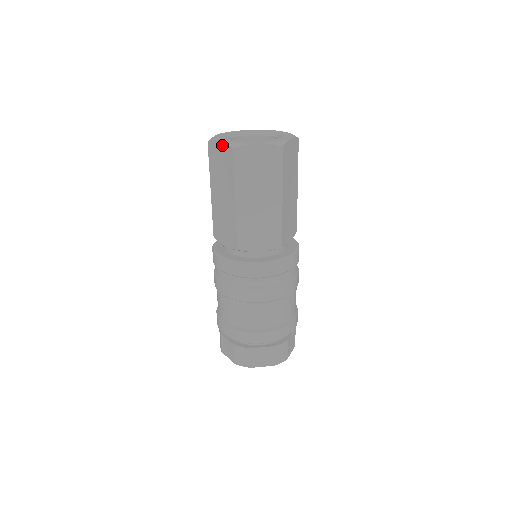
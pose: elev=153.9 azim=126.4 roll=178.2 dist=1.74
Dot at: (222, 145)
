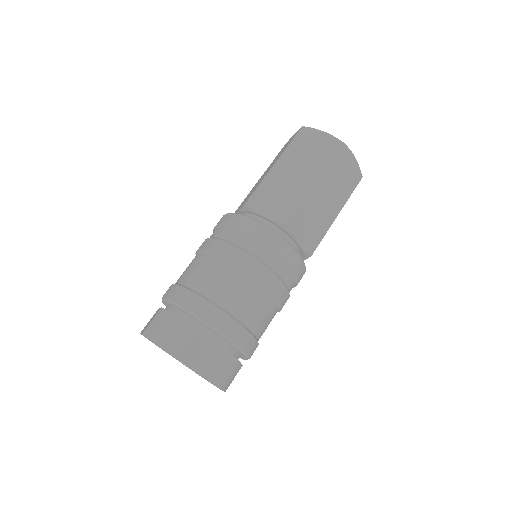
Dot at: (327, 135)
